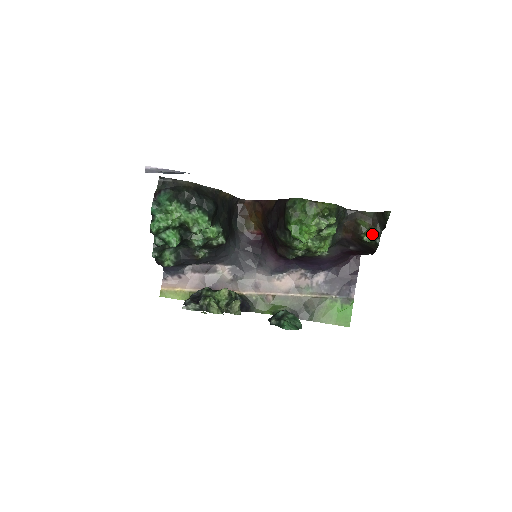
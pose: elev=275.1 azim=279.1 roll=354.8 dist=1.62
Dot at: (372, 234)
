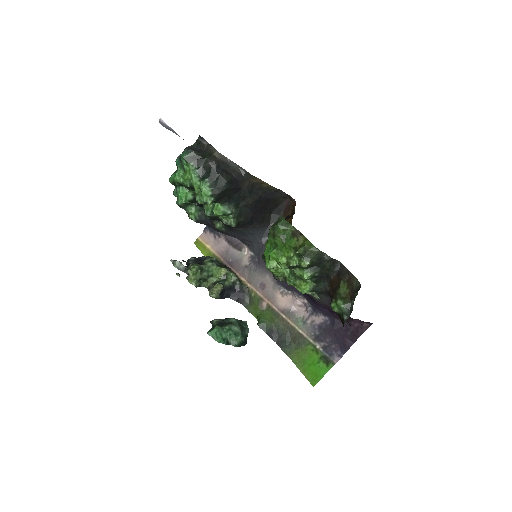
Dot at: (340, 305)
